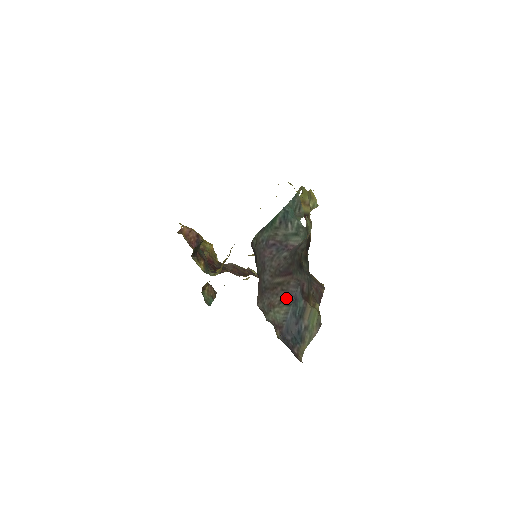
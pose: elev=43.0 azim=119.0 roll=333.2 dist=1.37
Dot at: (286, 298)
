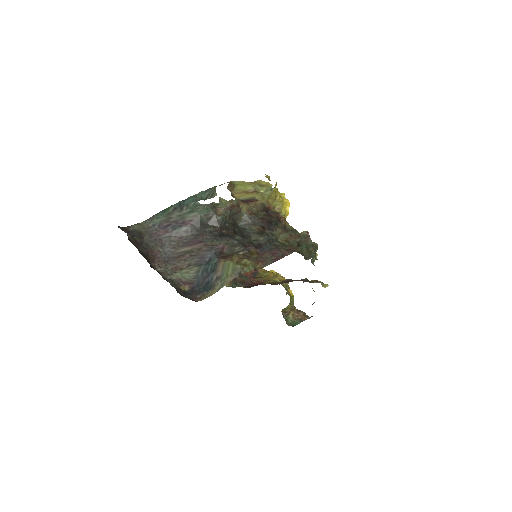
Dot at: (197, 261)
